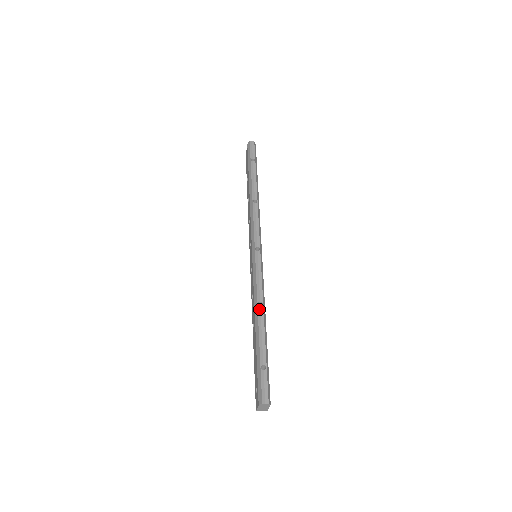
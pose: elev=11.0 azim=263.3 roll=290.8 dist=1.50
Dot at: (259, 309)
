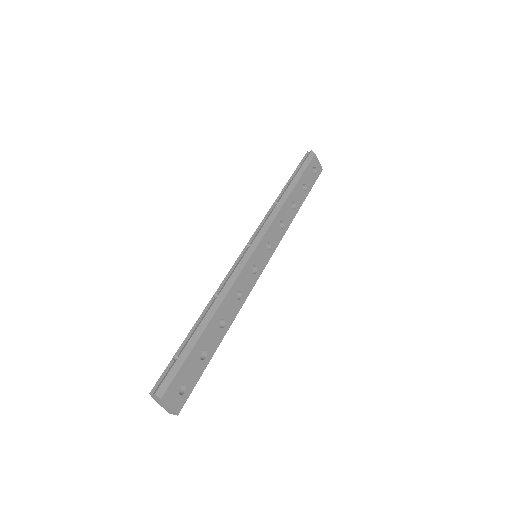
Dot at: (211, 301)
